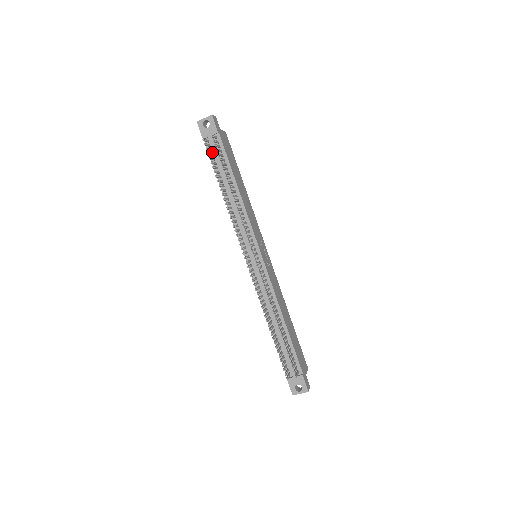
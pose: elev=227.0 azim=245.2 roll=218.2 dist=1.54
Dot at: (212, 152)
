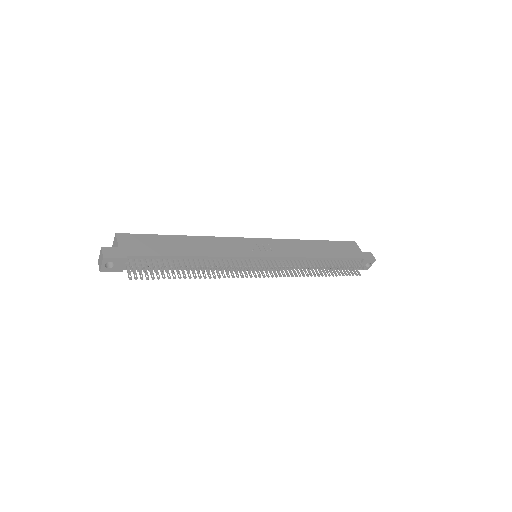
Dot at: (141, 267)
